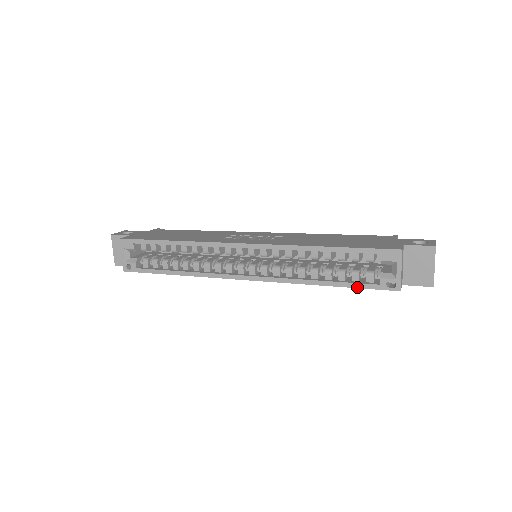
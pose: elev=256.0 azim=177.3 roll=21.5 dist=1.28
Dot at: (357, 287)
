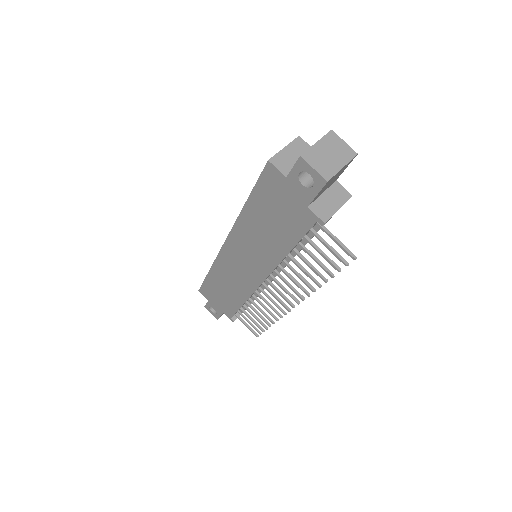
Dot at: (254, 187)
